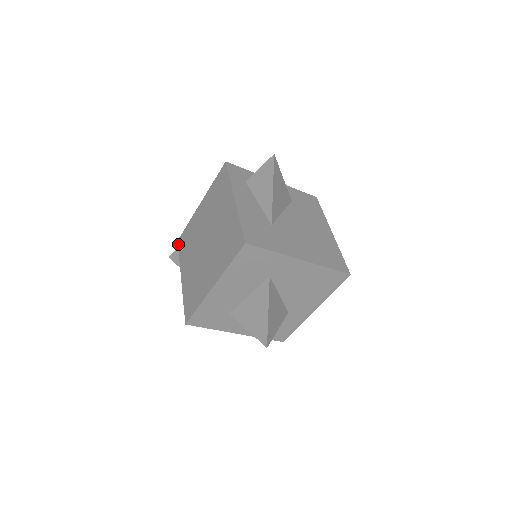
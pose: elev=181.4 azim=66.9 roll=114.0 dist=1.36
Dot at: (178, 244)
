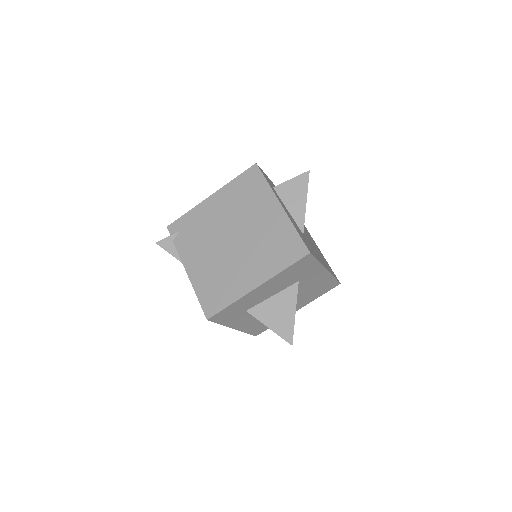
Dot at: (170, 231)
